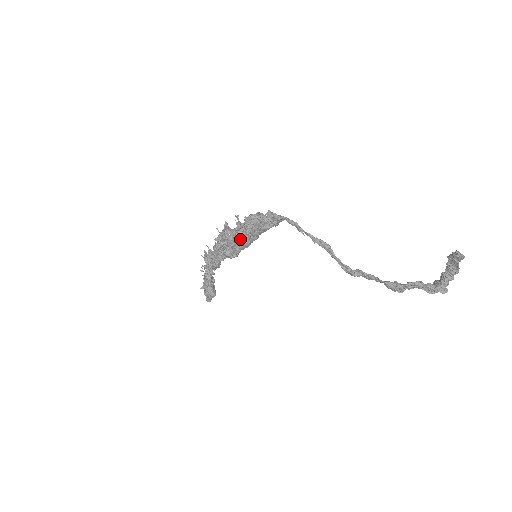
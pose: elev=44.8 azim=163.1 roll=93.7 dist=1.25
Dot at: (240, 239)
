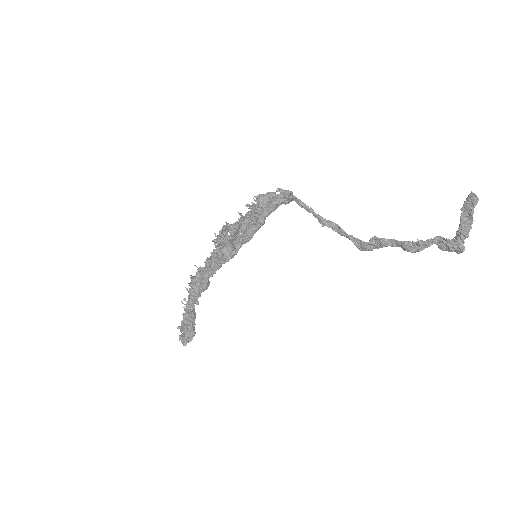
Dot at: (243, 230)
